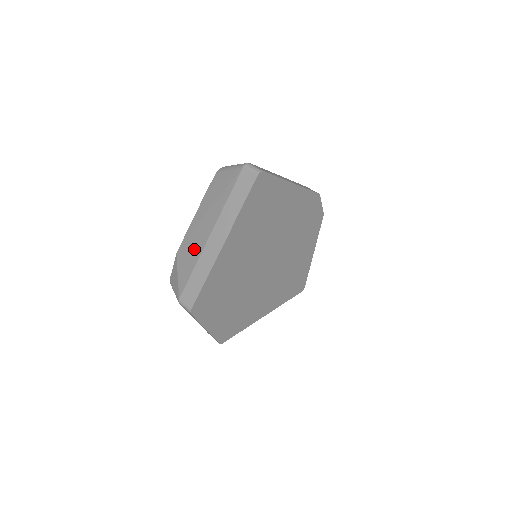
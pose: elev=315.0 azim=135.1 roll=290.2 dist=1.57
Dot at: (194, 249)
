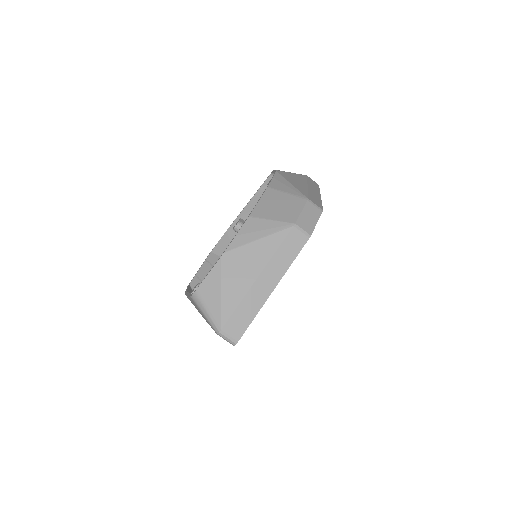
Dot at: occluded
